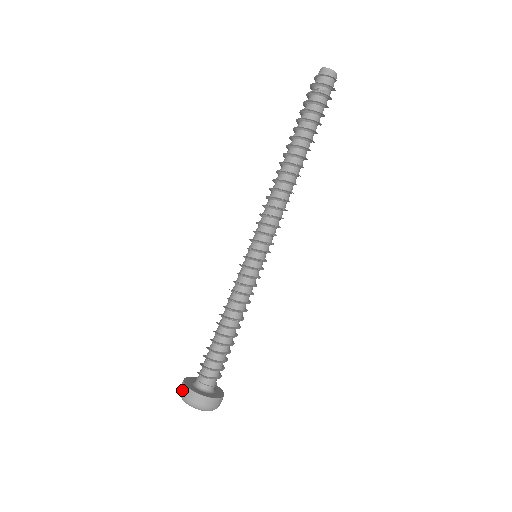
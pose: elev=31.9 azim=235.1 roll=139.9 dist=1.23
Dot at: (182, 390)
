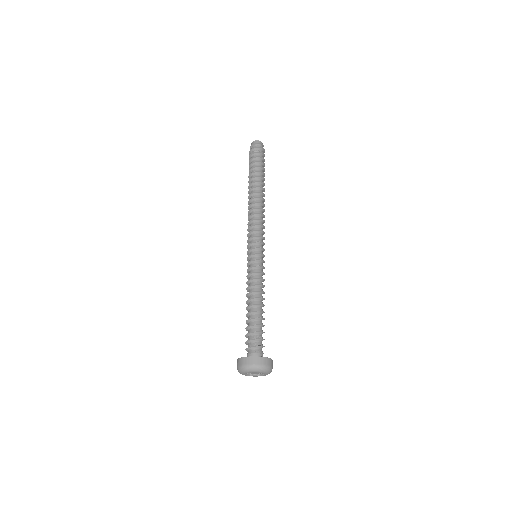
Dot at: (237, 365)
